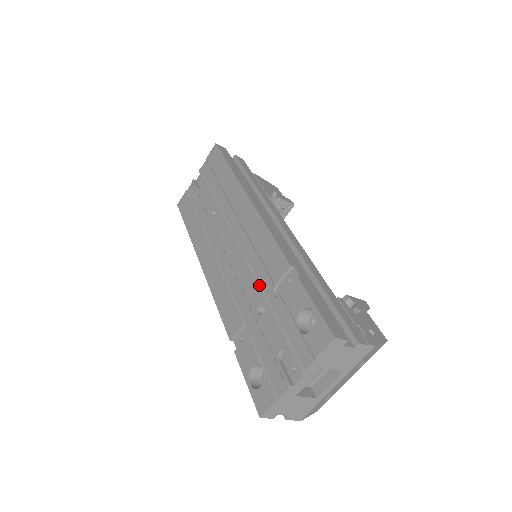
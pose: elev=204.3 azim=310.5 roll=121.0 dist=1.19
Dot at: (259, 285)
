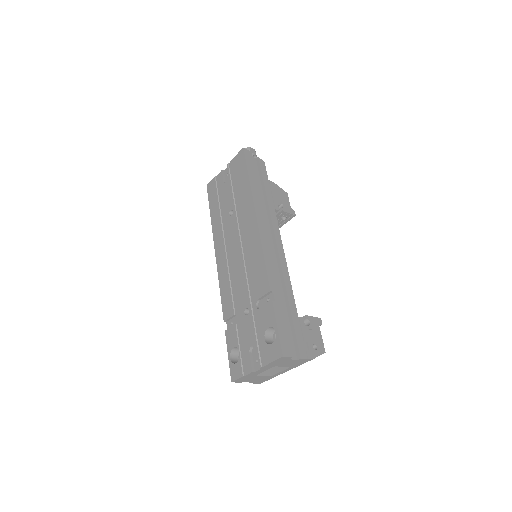
Dot at: (249, 293)
